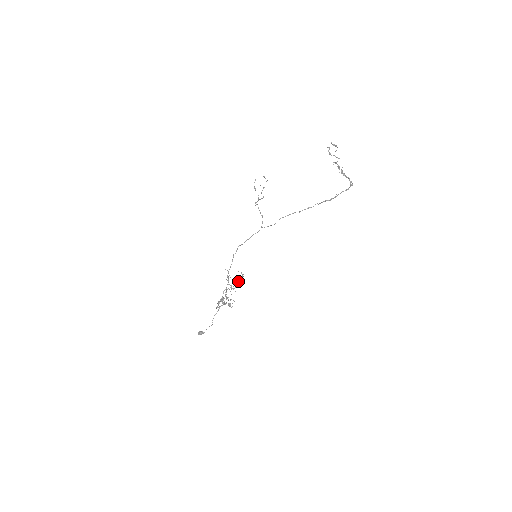
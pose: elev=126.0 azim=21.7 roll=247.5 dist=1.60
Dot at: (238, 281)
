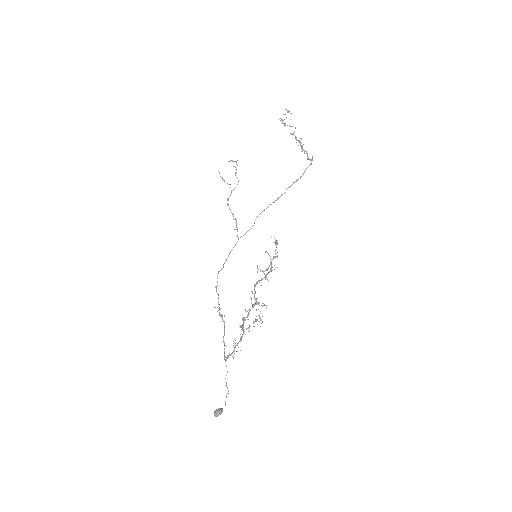
Dot at: (270, 258)
